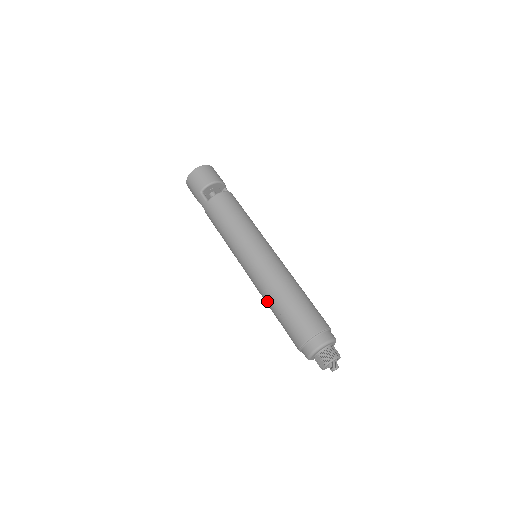
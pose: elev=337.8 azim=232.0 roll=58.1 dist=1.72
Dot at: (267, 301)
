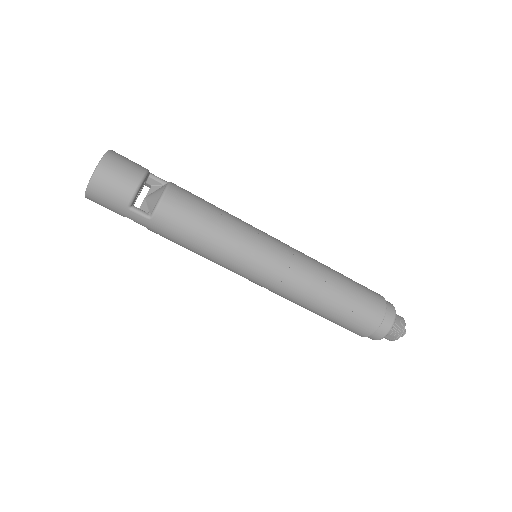
Dot at: (305, 307)
